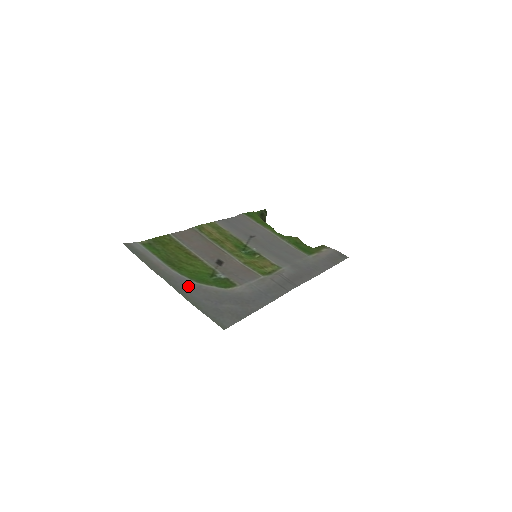
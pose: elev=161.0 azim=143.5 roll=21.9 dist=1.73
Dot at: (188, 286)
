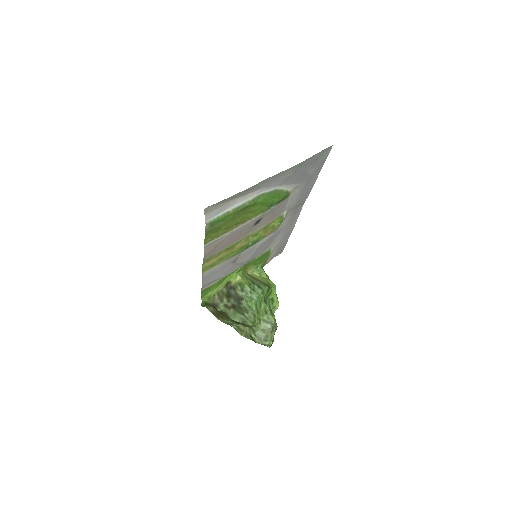
Dot at: (279, 181)
